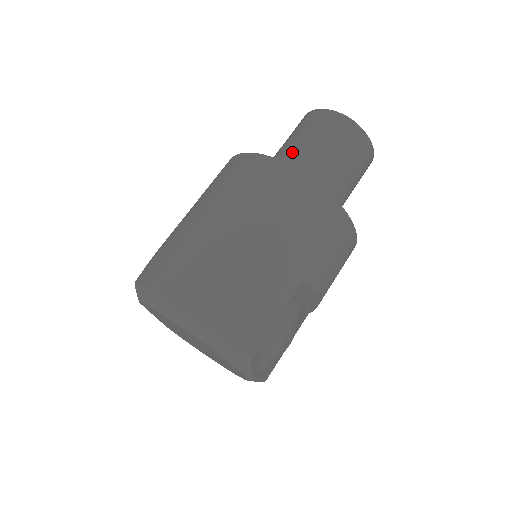
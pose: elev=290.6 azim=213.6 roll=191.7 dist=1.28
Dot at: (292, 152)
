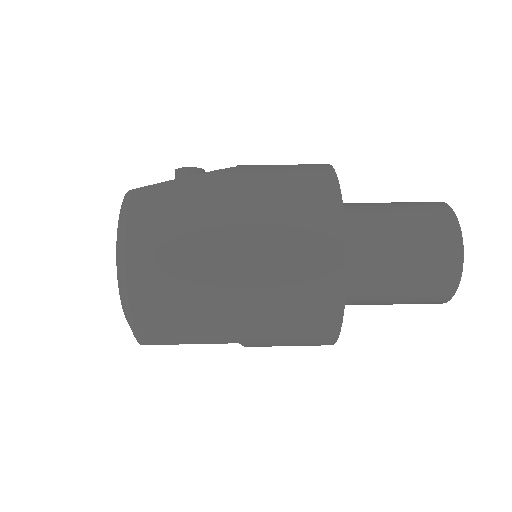
Dot at: (382, 239)
